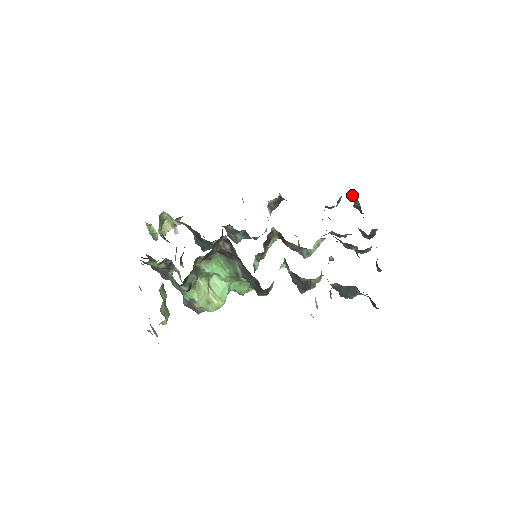
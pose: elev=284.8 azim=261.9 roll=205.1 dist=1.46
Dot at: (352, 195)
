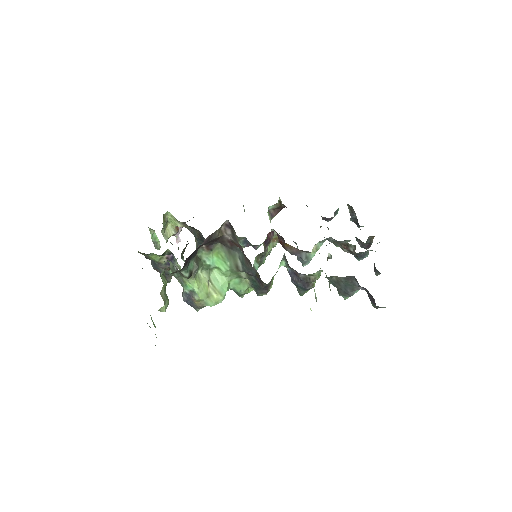
Dot at: (349, 208)
